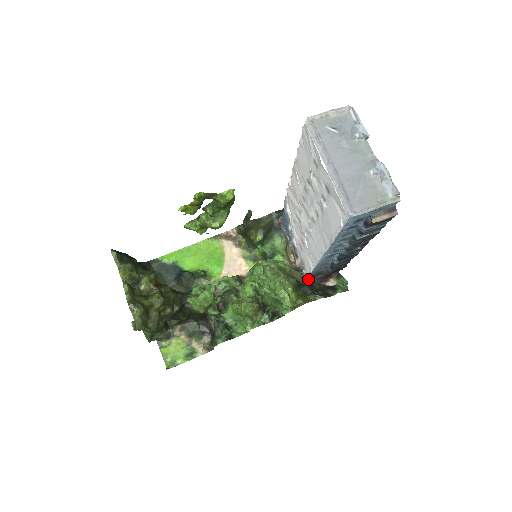
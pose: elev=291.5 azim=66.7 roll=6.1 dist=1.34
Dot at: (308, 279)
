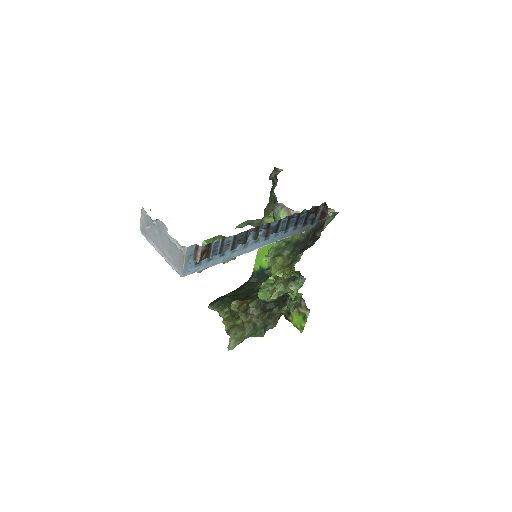
Dot at: (305, 233)
